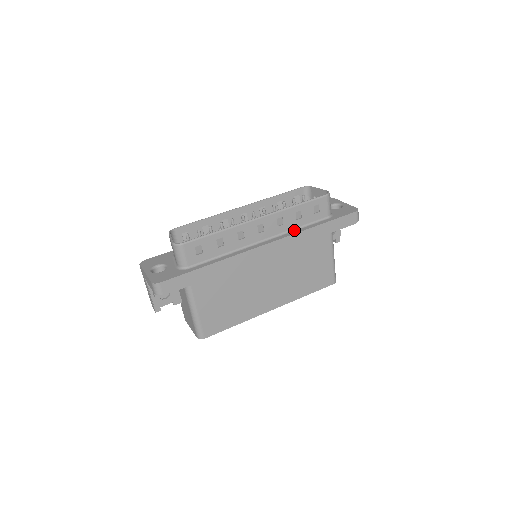
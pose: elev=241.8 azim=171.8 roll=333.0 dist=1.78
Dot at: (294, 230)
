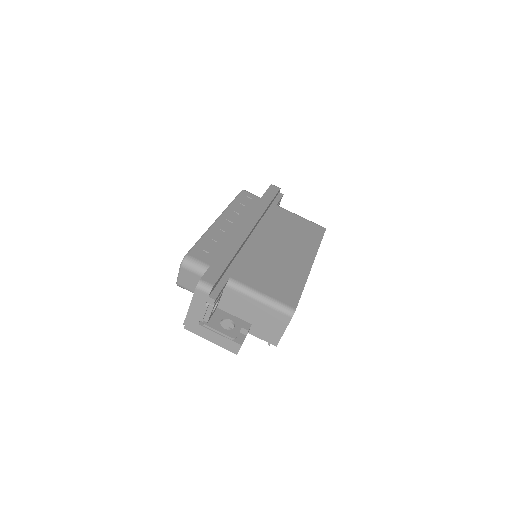
Dot at: occluded
